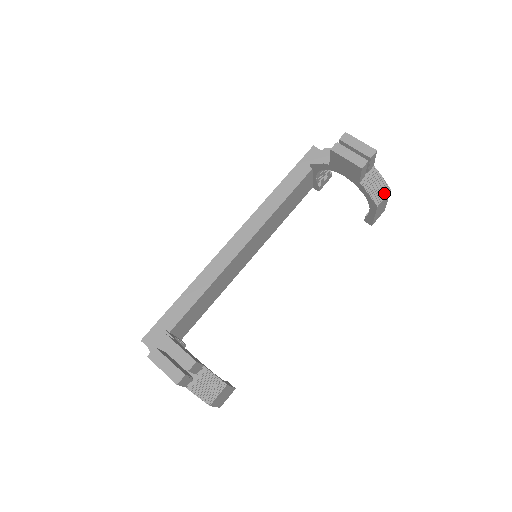
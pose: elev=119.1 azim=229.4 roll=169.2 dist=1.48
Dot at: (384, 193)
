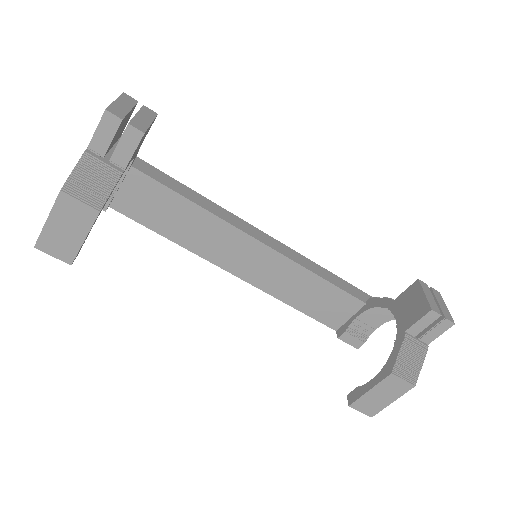
Dot at: (408, 376)
